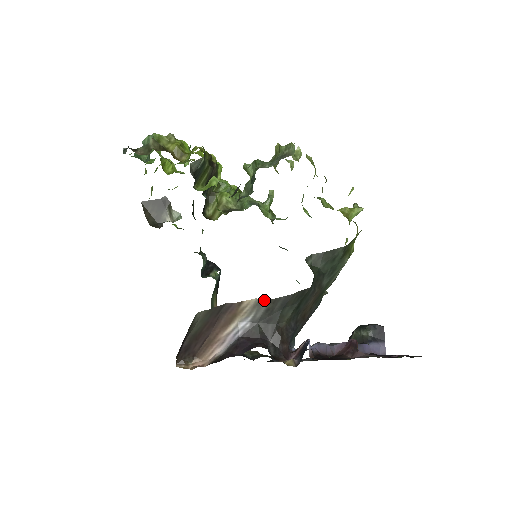
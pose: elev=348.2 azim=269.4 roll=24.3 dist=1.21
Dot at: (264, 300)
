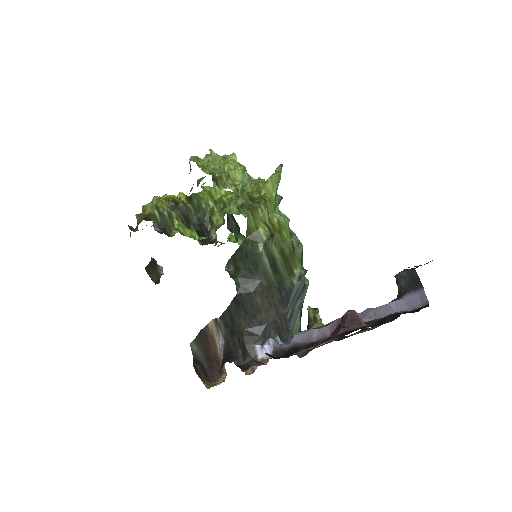
Dot at: (217, 318)
